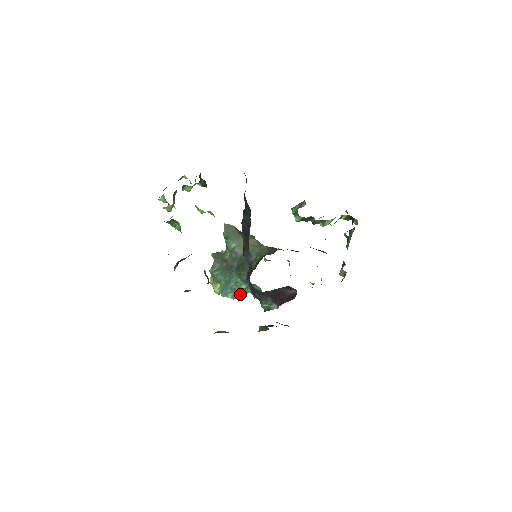
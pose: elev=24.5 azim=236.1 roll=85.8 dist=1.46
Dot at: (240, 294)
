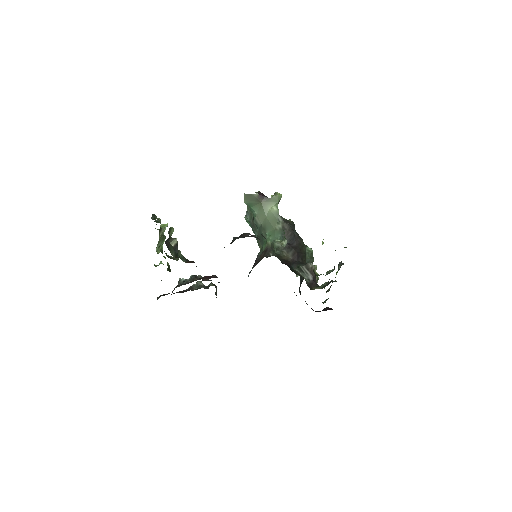
Dot at: occluded
